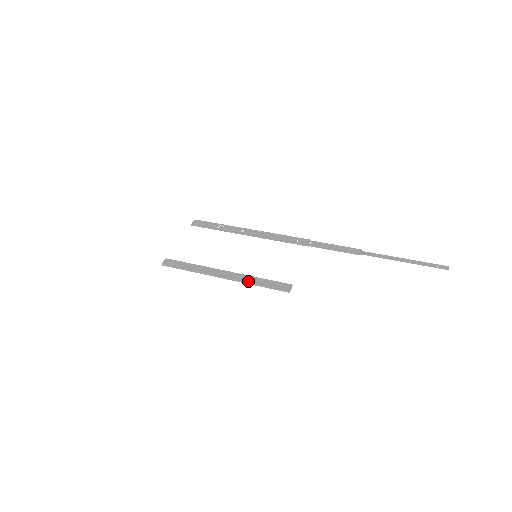
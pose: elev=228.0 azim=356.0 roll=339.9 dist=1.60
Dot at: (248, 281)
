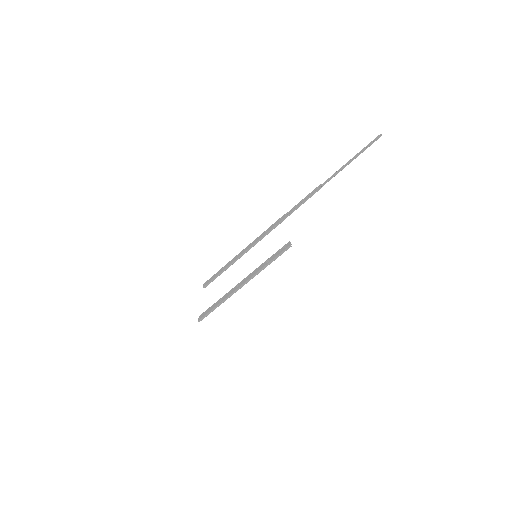
Dot at: (260, 269)
